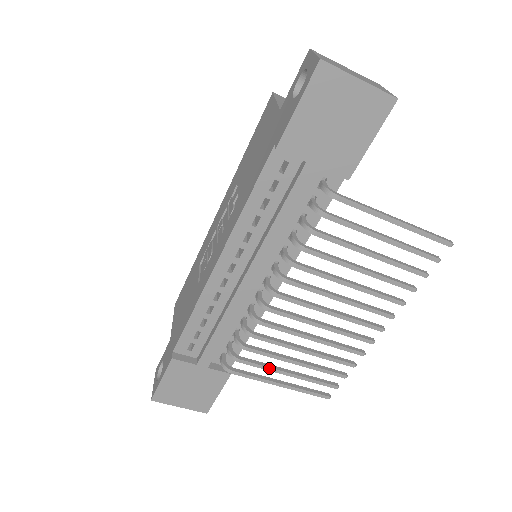
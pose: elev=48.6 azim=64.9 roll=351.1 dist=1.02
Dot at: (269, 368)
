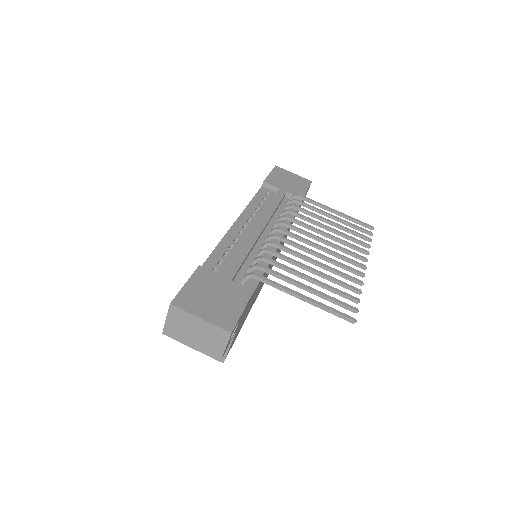
Dot at: (288, 278)
